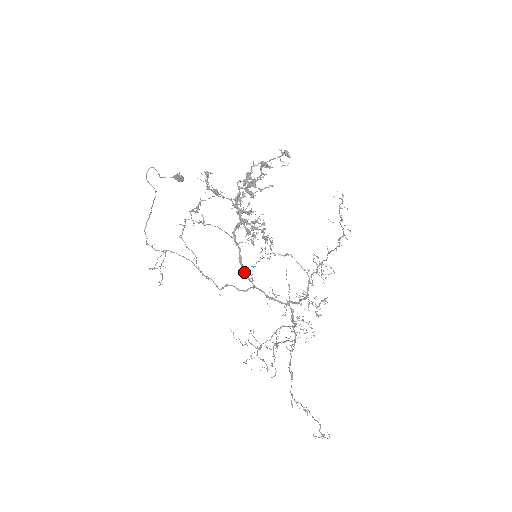
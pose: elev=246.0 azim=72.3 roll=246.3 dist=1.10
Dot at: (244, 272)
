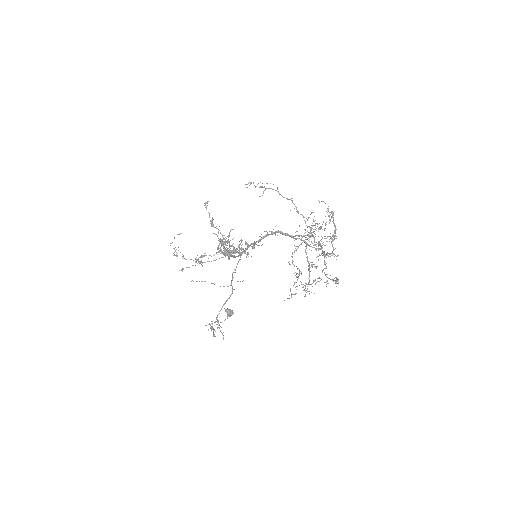
Dot at: occluded
